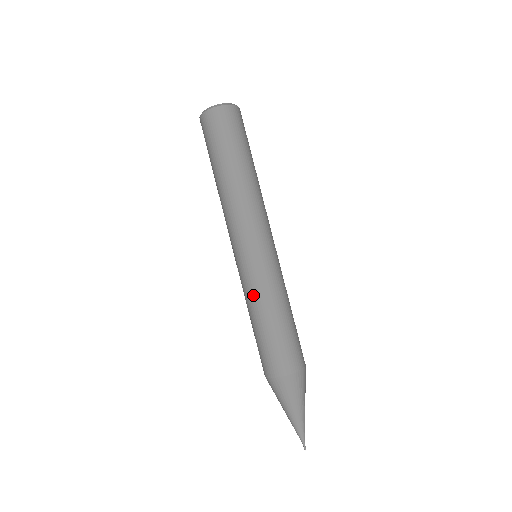
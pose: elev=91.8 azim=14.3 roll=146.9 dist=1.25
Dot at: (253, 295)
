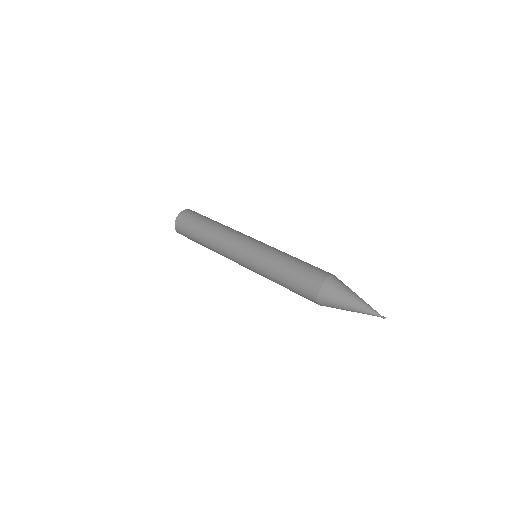
Dot at: (267, 268)
